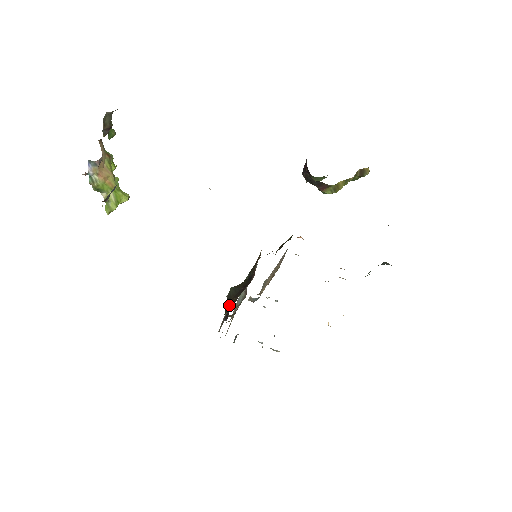
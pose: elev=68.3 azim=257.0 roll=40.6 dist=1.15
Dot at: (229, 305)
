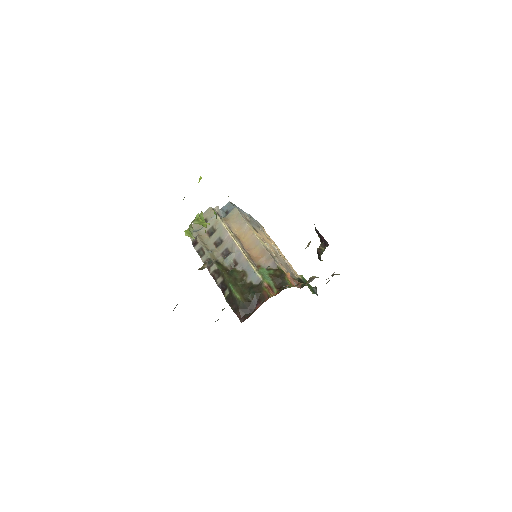
Dot at: (236, 309)
